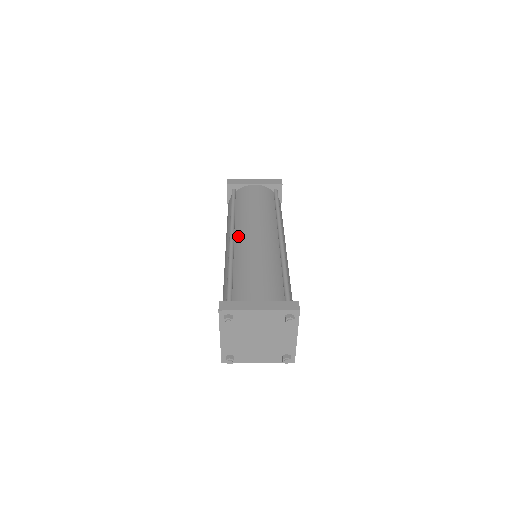
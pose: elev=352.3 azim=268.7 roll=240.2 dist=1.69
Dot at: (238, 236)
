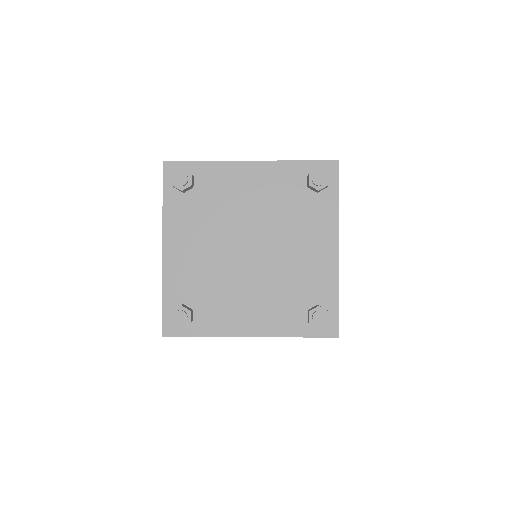
Dot at: occluded
